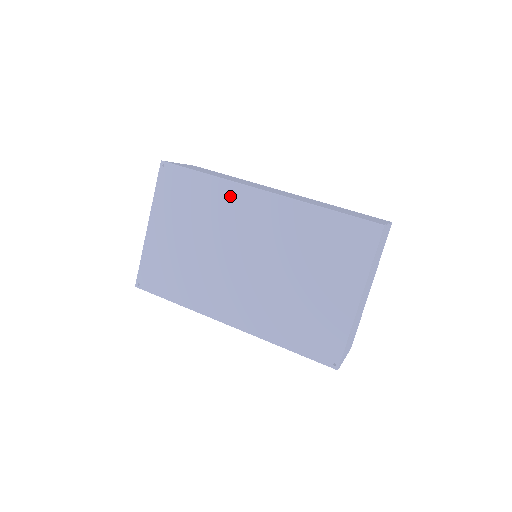
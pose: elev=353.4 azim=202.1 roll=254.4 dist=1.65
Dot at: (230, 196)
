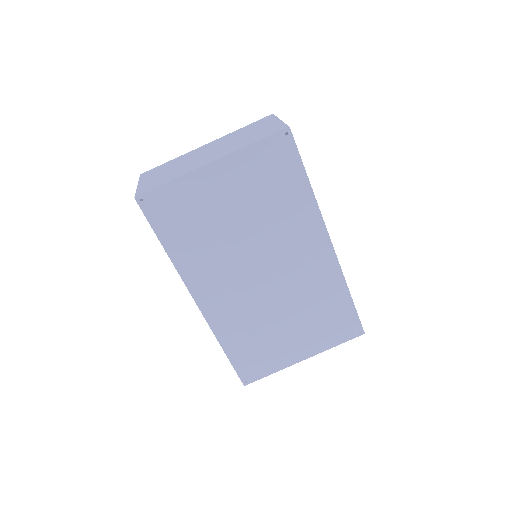
Dot at: (307, 222)
